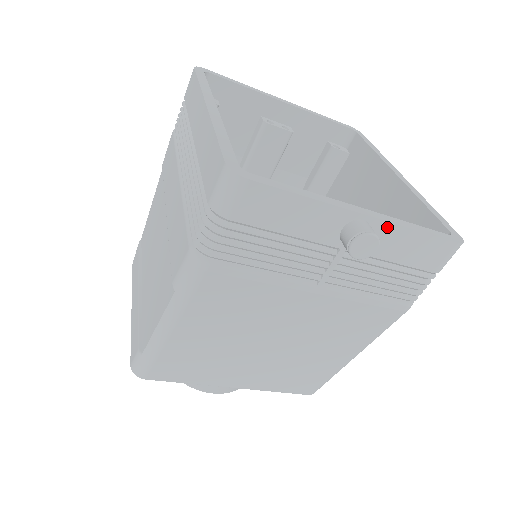
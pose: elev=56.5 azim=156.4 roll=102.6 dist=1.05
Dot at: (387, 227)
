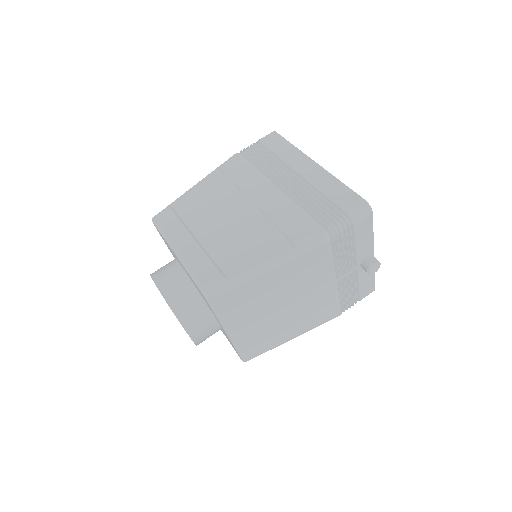
Dot at: occluded
